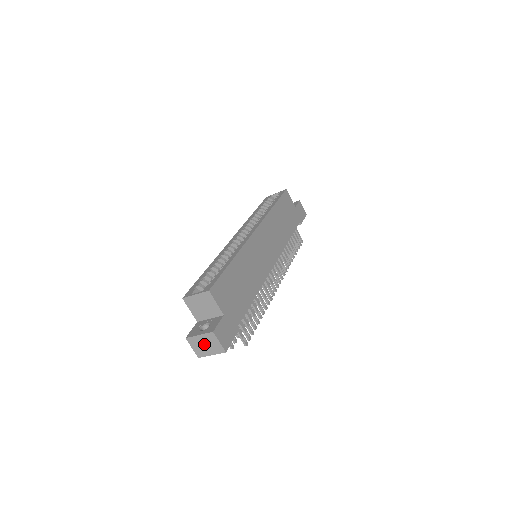
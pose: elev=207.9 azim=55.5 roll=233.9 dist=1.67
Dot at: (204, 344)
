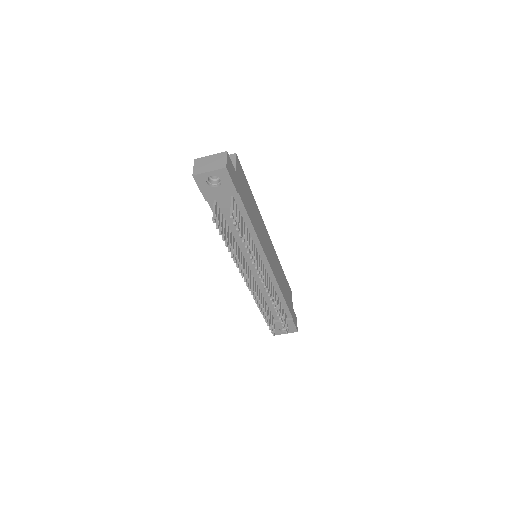
Dot at: (209, 162)
